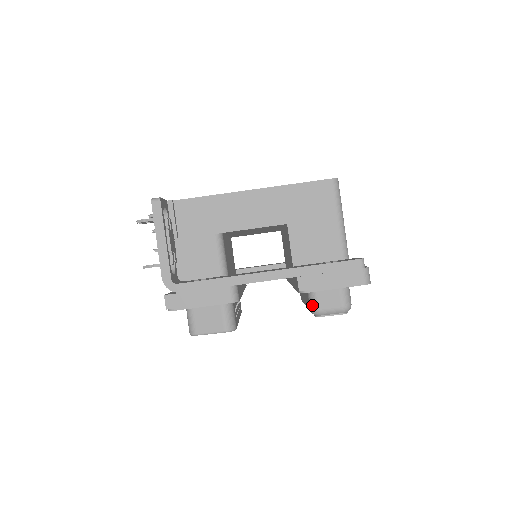
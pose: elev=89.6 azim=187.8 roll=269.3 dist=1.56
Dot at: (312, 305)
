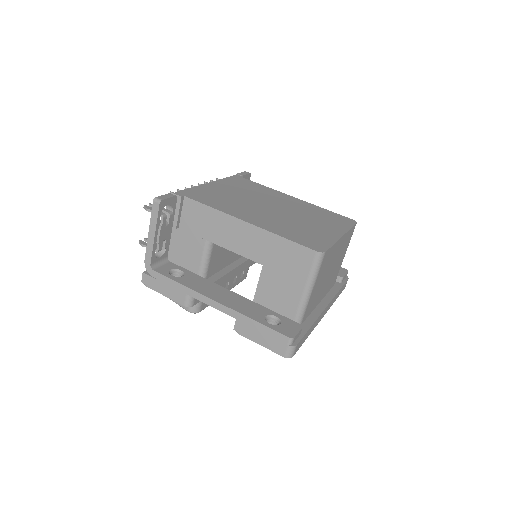
Dot at: occluded
